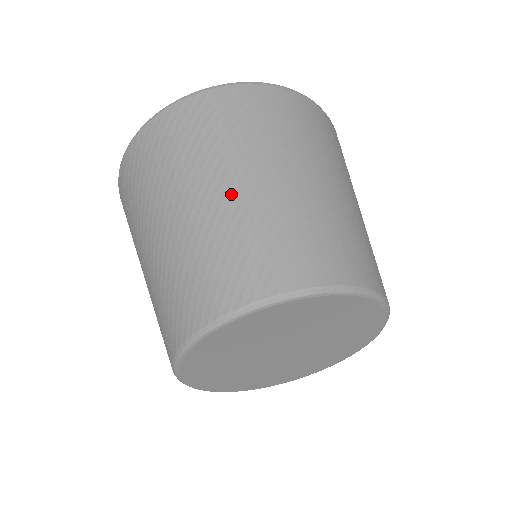
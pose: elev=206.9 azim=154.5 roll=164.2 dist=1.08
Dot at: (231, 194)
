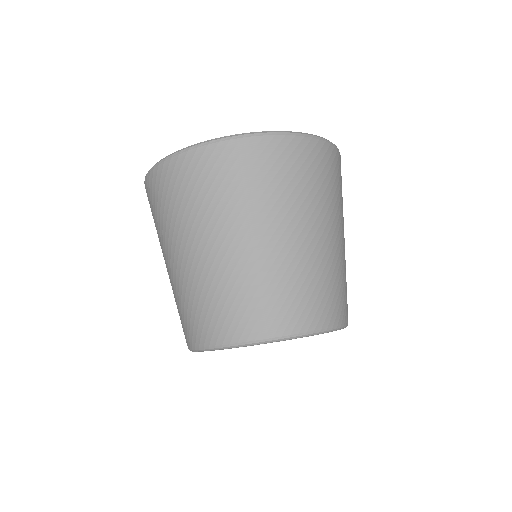
Dot at: (175, 269)
